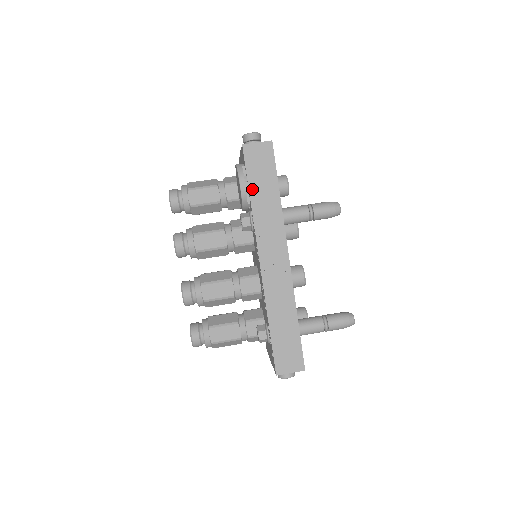
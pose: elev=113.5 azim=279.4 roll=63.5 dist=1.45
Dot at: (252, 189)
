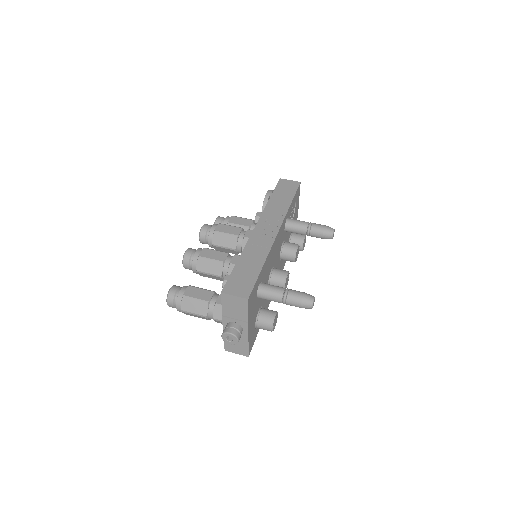
Dot at: (274, 196)
